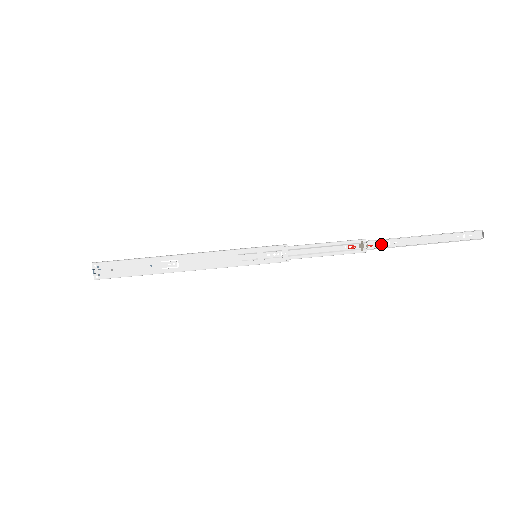
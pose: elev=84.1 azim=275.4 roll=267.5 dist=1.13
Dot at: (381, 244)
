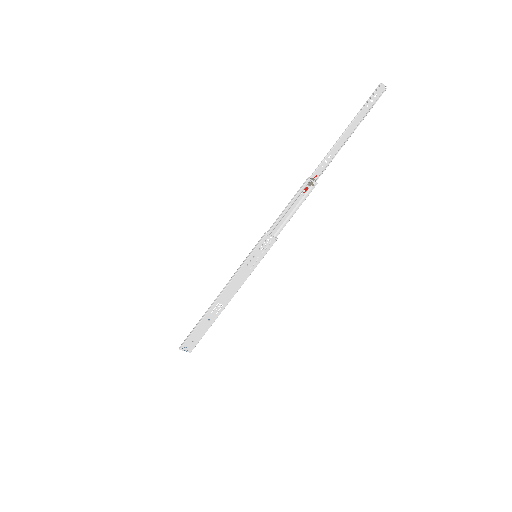
Dot at: (321, 168)
